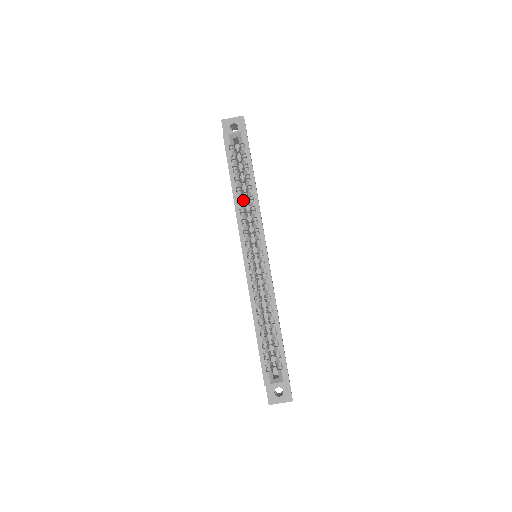
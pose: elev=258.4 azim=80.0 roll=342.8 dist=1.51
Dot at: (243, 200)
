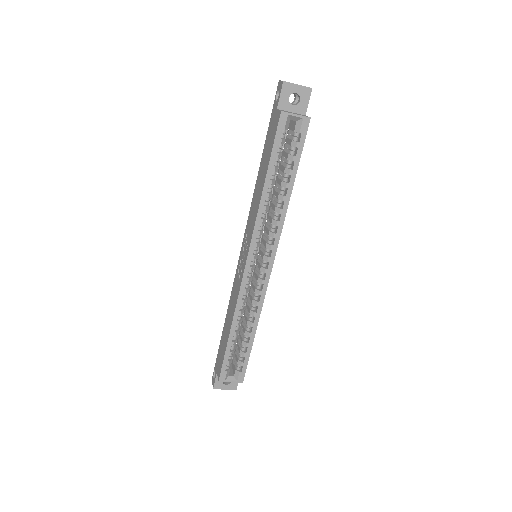
Dot at: occluded
